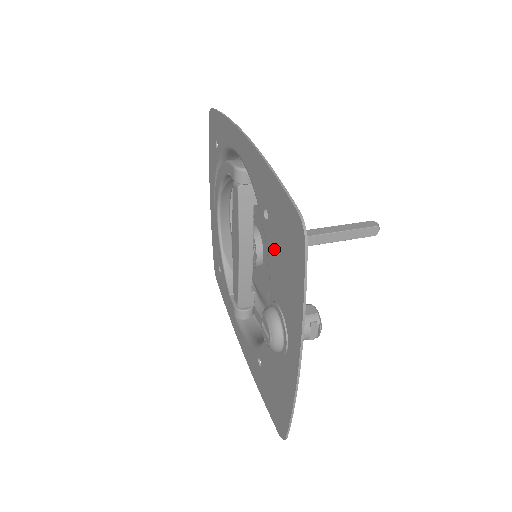
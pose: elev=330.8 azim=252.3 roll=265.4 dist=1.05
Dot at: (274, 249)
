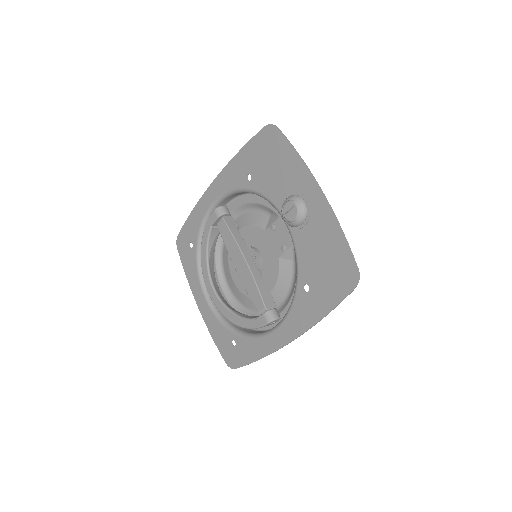
Dot at: (264, 178)
